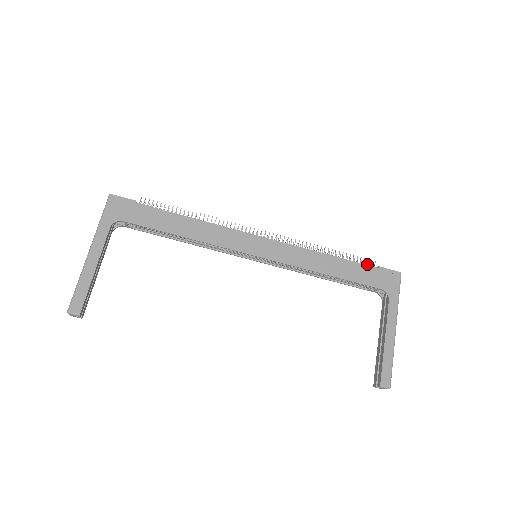
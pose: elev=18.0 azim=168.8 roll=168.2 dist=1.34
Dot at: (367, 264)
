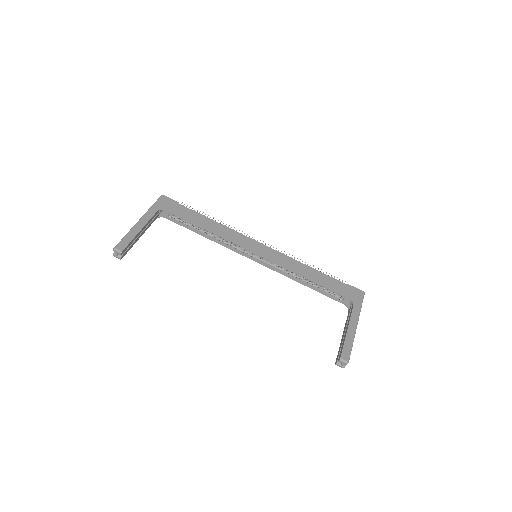
Dot at: (339, 281)
